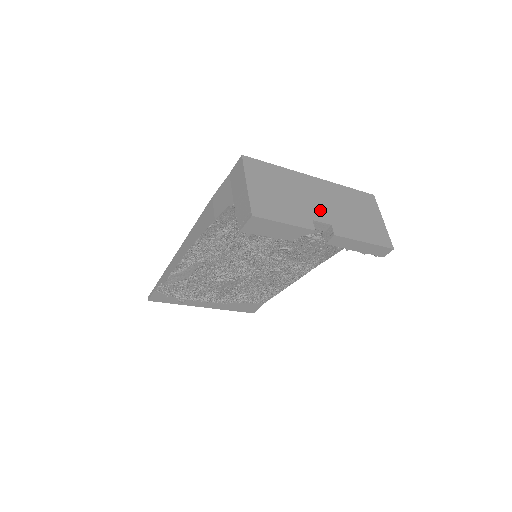
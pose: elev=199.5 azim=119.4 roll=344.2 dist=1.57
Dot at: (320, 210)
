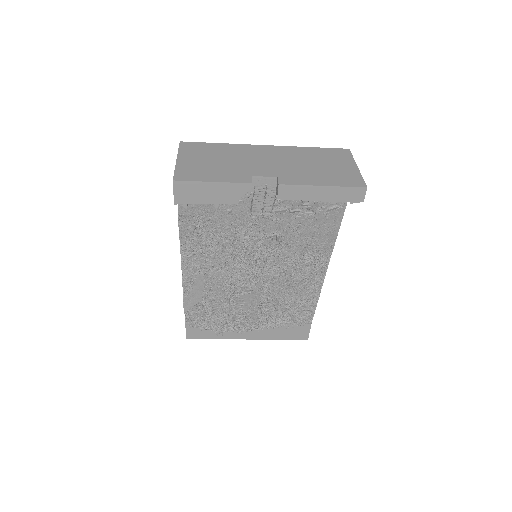
Dot at: (265, 168)
